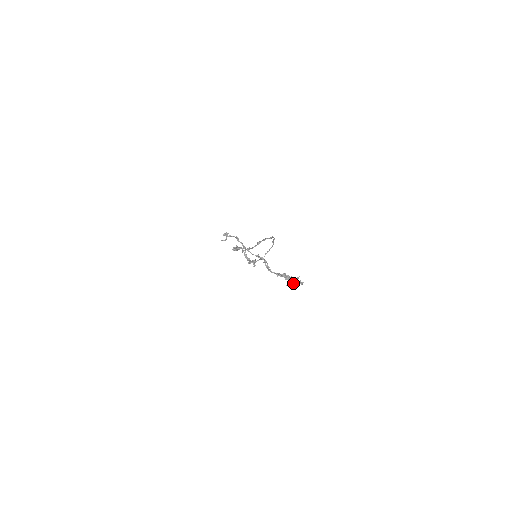
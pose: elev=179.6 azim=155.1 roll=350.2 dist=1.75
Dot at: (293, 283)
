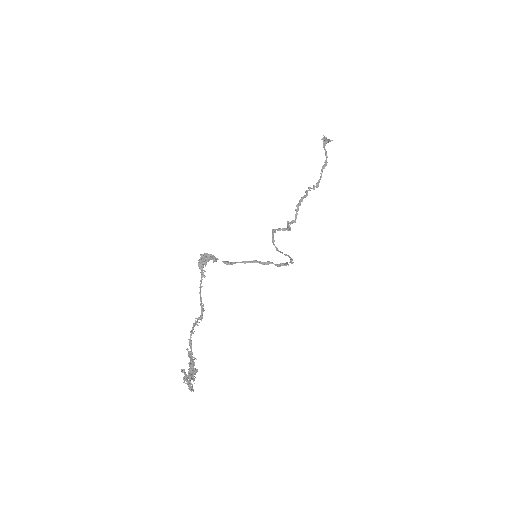
Dot at: (184, 379)
